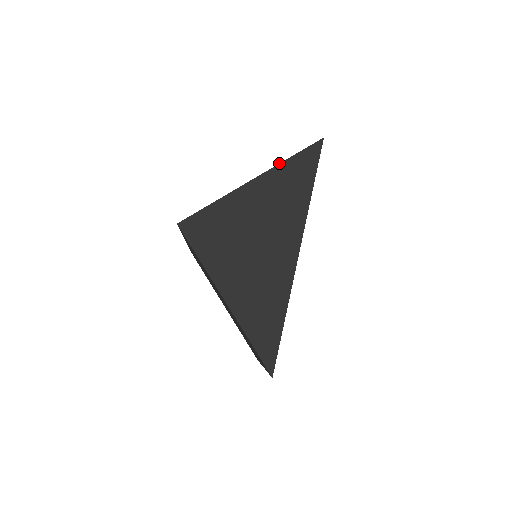
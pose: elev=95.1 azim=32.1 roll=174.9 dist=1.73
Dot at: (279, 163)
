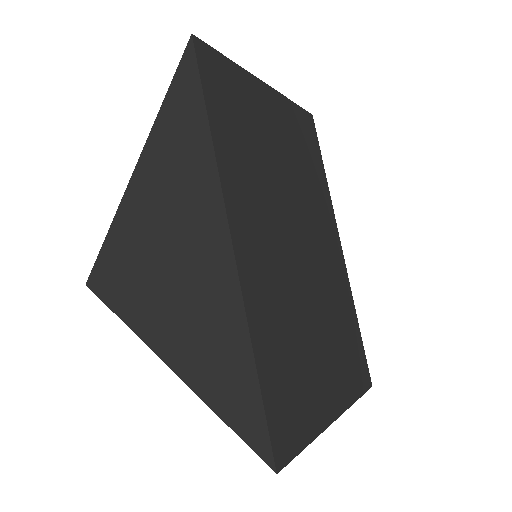
Dot at: occluded
